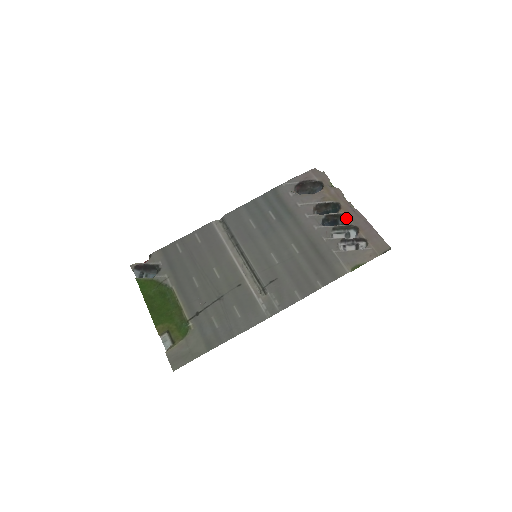
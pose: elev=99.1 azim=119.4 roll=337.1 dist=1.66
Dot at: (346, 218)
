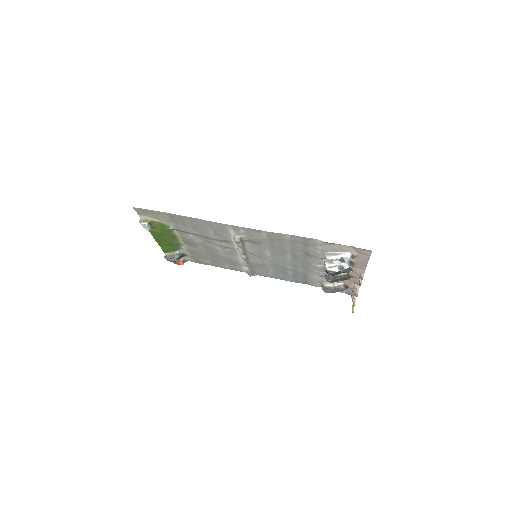
Dot at: (349, 271)
